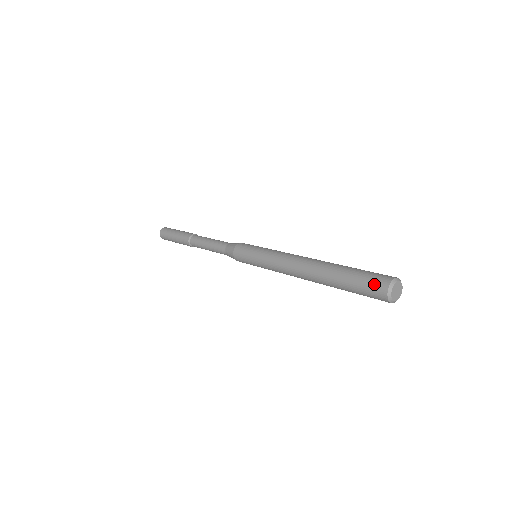
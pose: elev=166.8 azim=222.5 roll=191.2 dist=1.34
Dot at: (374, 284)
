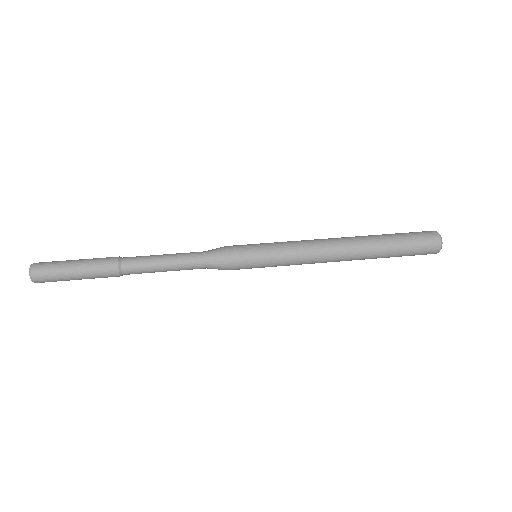
Dot at: (427, 250)
